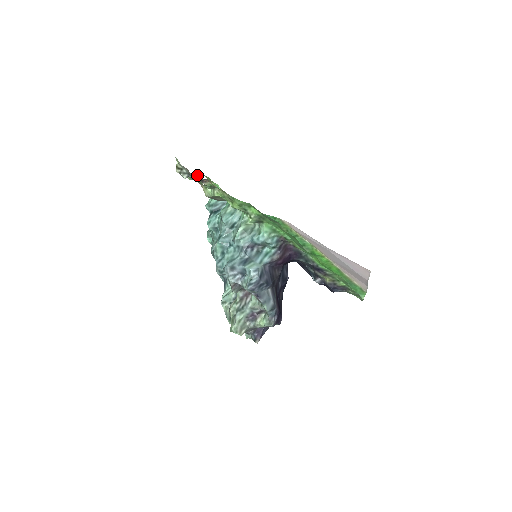
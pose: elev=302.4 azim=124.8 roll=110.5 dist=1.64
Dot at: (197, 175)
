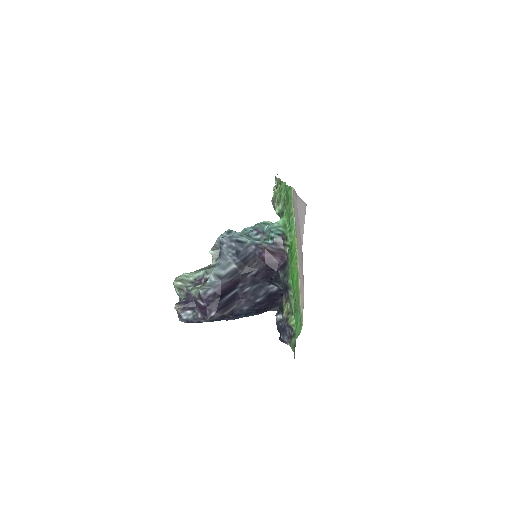
Dot at: occluded
